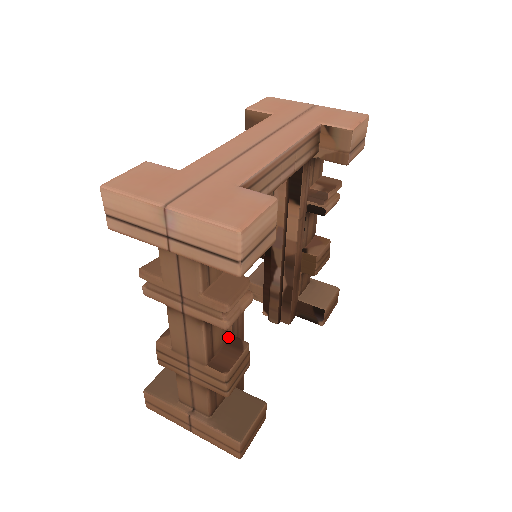
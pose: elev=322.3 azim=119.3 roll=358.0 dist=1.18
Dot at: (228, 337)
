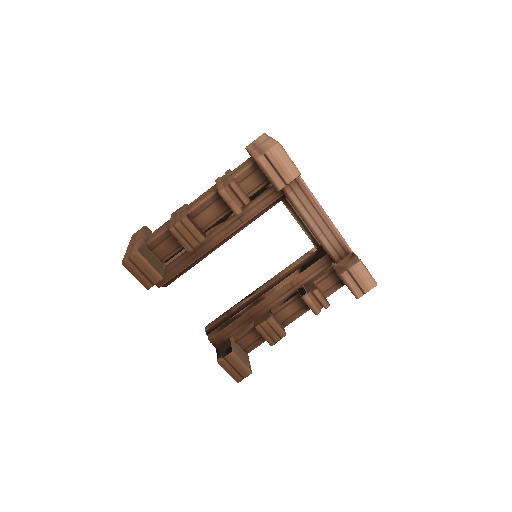
Dot at: (204, 232)
